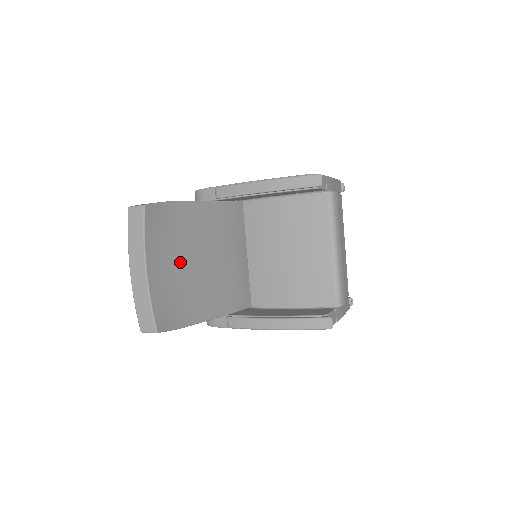
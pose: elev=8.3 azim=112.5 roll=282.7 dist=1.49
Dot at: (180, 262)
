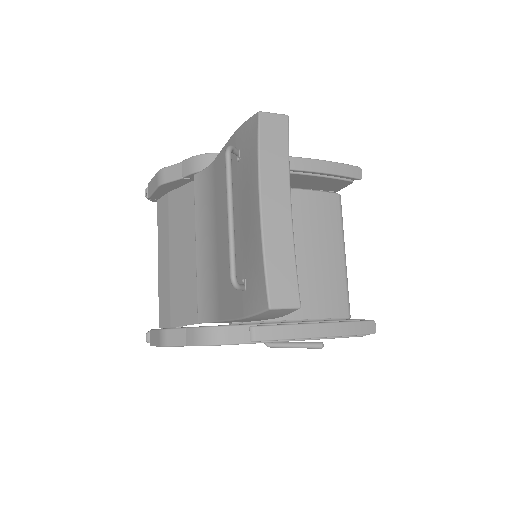
Dot at: occluded
